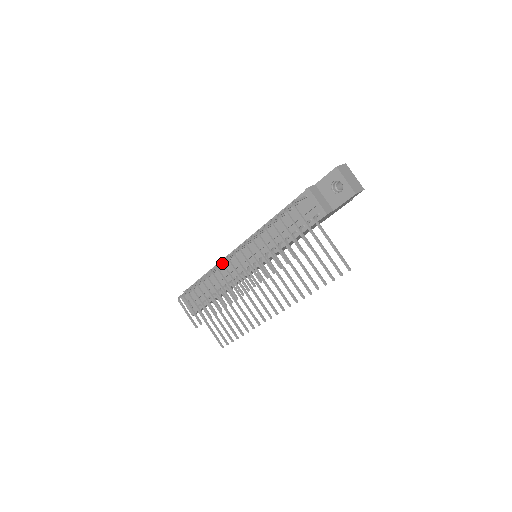
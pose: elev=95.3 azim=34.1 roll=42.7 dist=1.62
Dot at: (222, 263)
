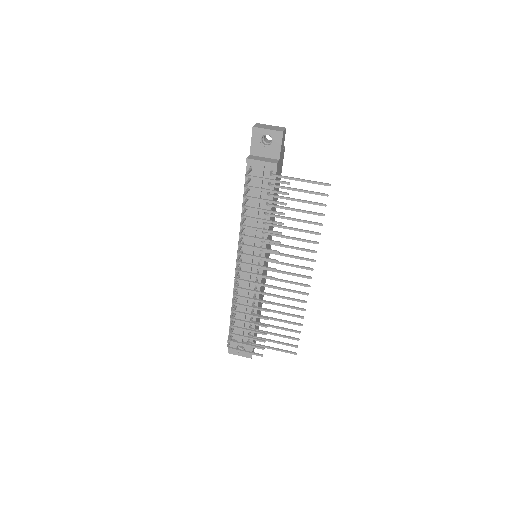
Dot at: (236, 279)
